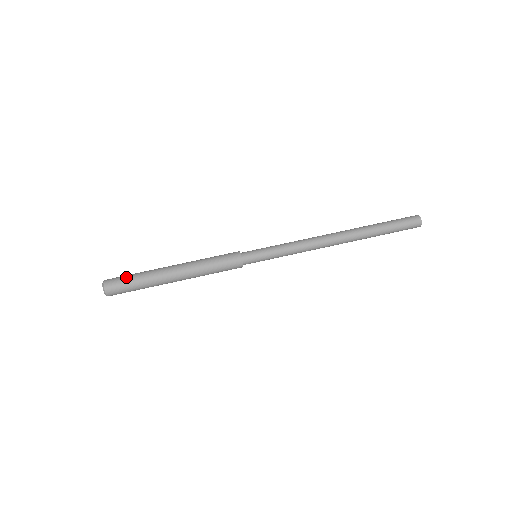
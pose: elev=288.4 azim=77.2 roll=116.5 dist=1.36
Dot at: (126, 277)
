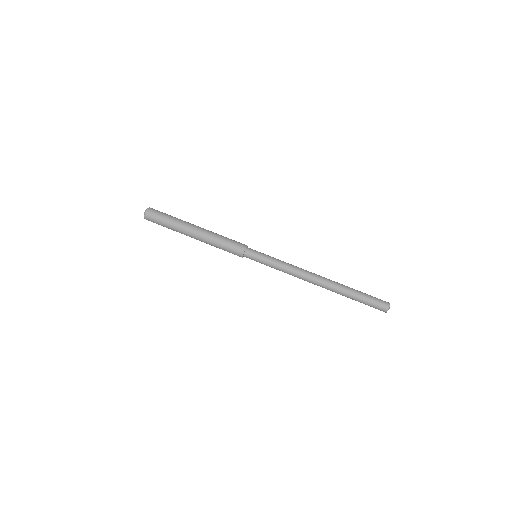
Dot at: (163, 214)
